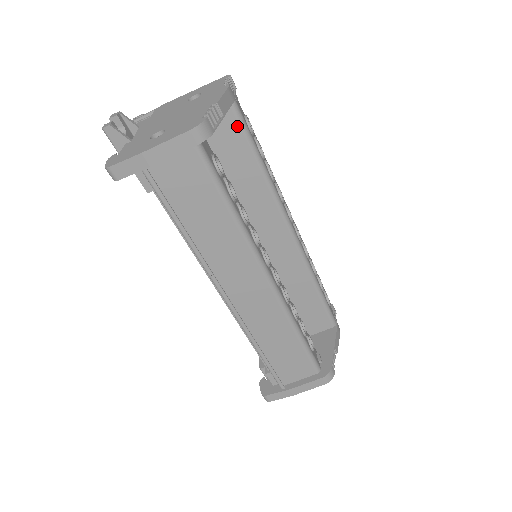
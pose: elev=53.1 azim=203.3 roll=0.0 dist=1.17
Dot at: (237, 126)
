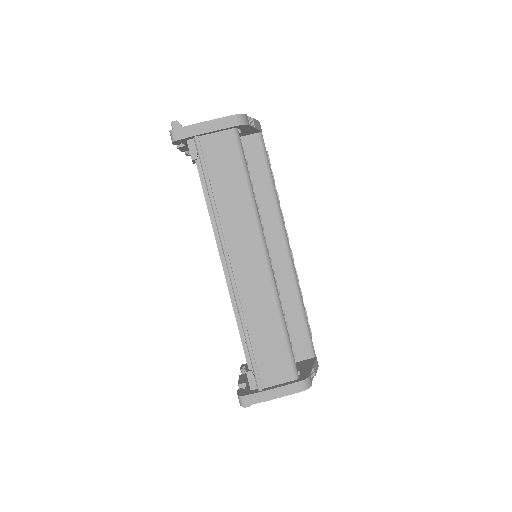
Dot at: (260, 149)
